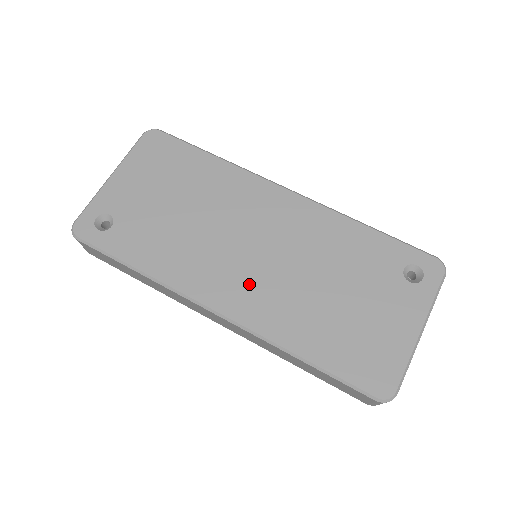
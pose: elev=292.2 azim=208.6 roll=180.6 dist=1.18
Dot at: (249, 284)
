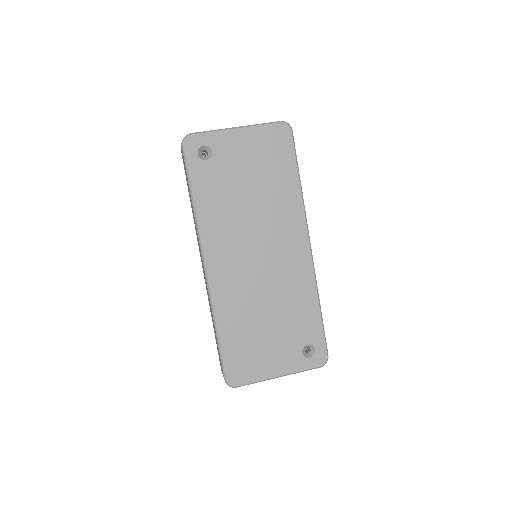
Dot at: (235, 270)
